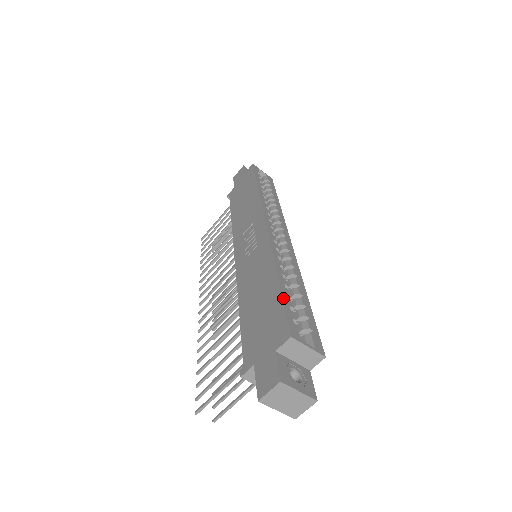
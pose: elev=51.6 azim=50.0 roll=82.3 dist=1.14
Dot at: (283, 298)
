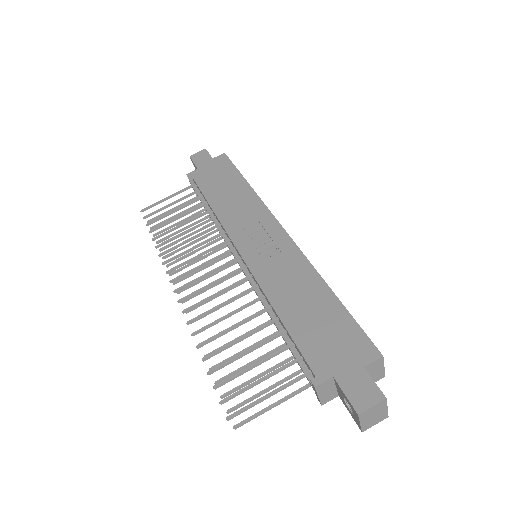
Dot at: (351, 315)
